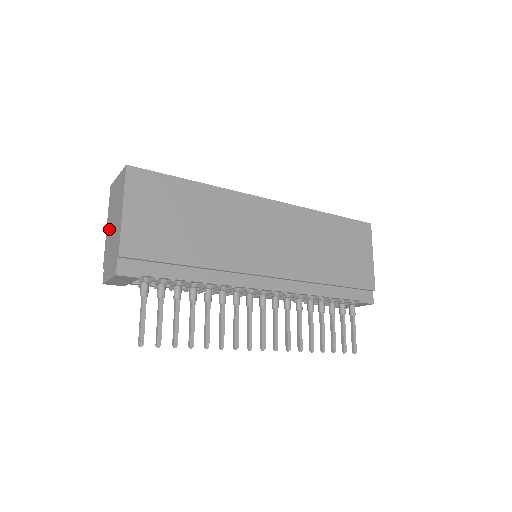
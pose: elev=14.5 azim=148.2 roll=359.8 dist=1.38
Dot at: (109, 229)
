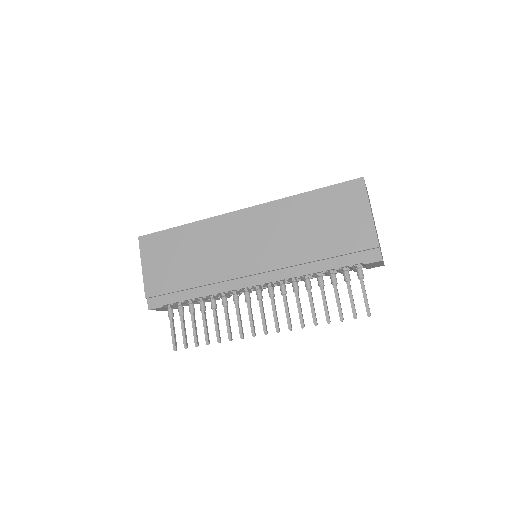
Dot at: occluded
